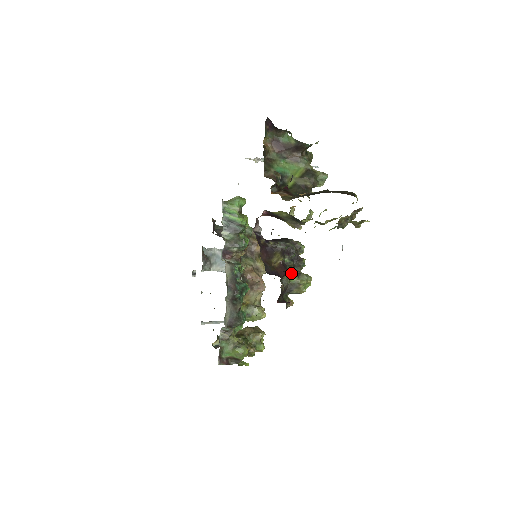
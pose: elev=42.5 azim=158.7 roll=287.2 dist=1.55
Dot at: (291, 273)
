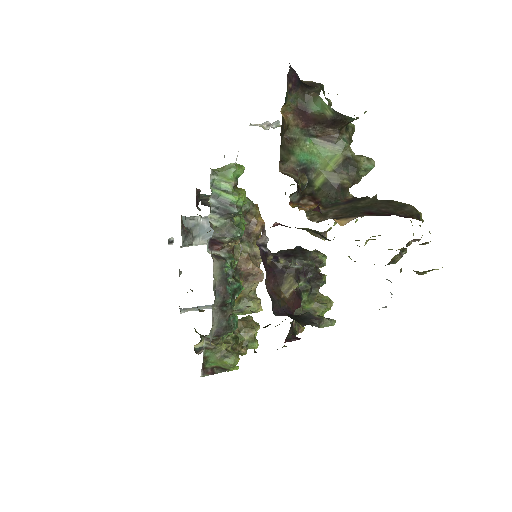
Dot at: (306, 298)
